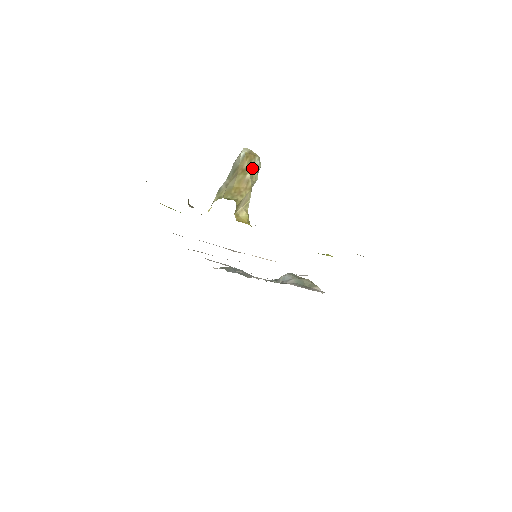
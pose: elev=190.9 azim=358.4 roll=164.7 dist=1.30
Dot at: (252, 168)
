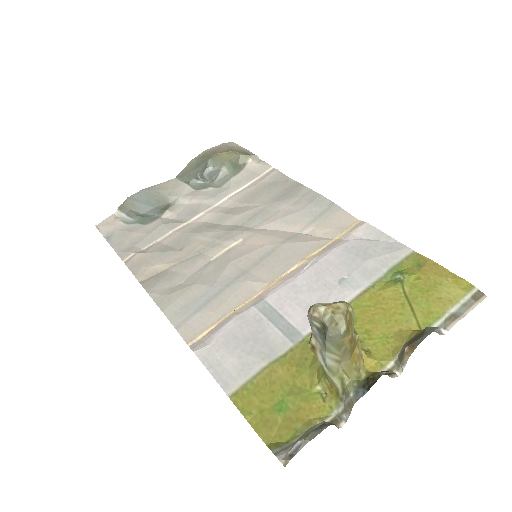
Dot at: (353, 325)
